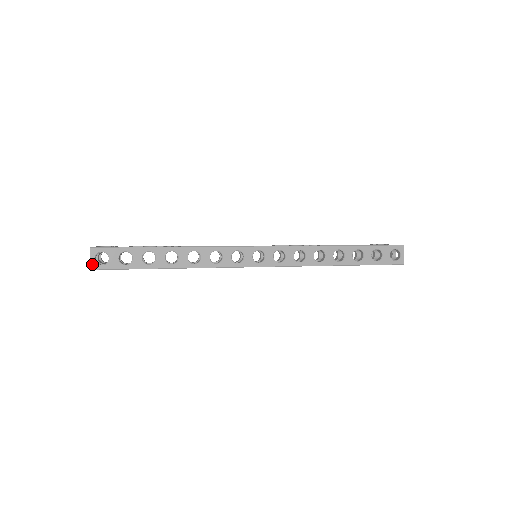
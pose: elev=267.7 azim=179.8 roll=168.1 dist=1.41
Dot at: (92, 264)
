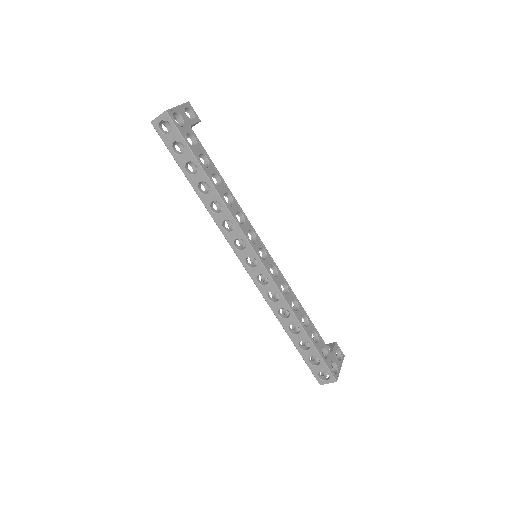
Dot at: (155, 121)
